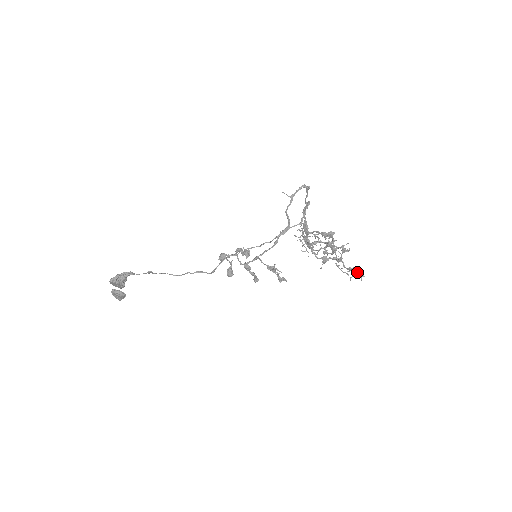
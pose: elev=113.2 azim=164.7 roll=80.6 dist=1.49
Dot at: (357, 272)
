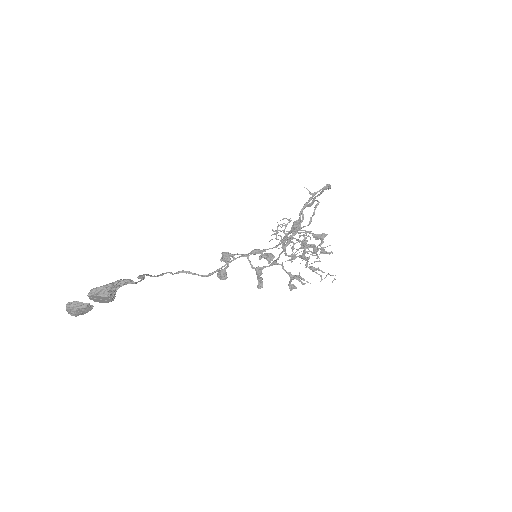
Dot at: (330, 275)
